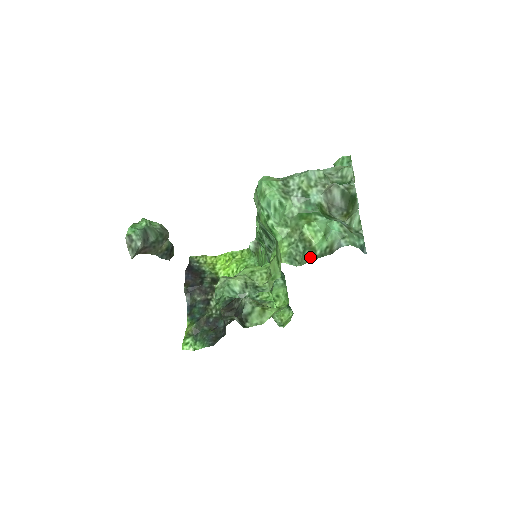
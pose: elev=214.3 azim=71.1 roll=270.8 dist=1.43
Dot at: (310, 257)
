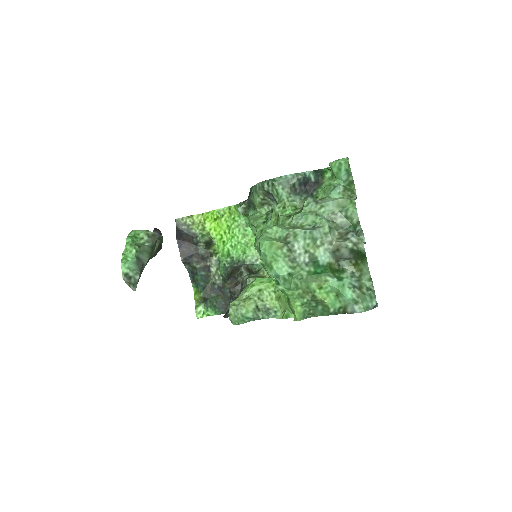
Dot at: (324, 312)
